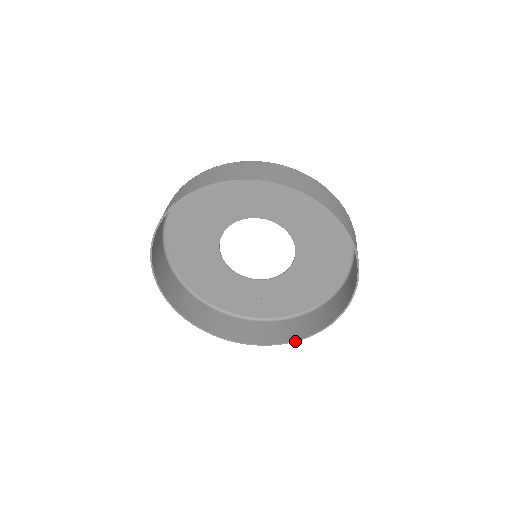
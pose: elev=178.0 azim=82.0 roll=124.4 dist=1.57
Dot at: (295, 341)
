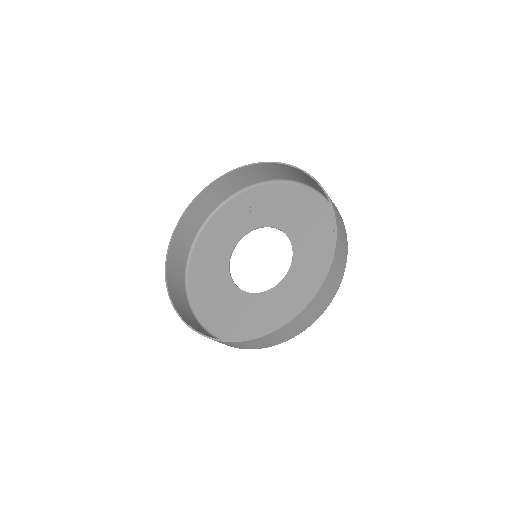
Dot at: (293, 318)
